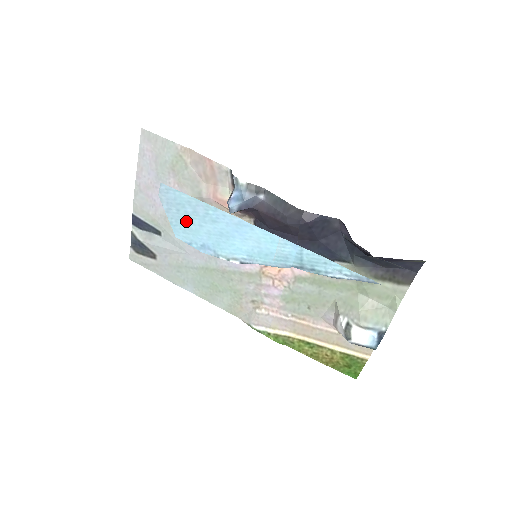
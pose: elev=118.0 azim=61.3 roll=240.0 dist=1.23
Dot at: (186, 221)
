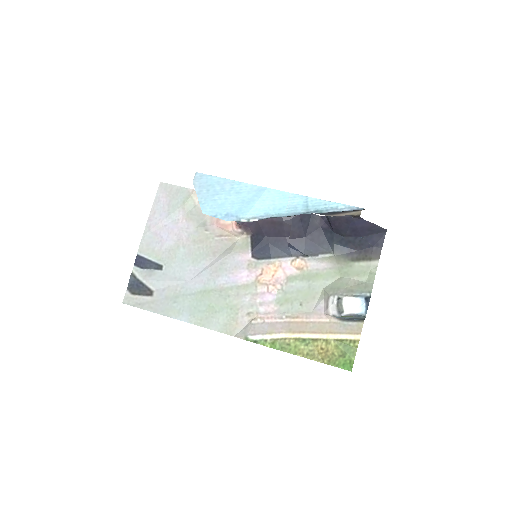
Dot at: (214, 198)
